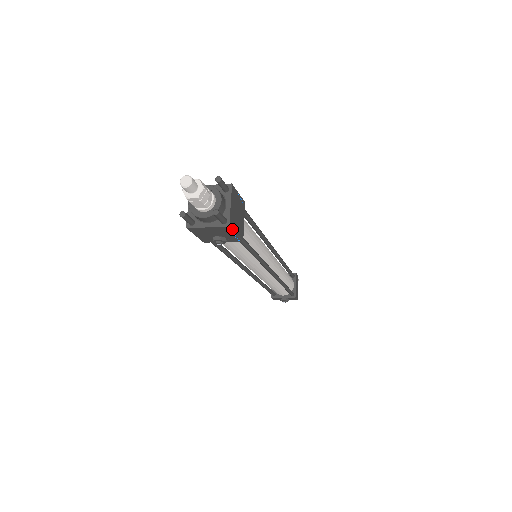
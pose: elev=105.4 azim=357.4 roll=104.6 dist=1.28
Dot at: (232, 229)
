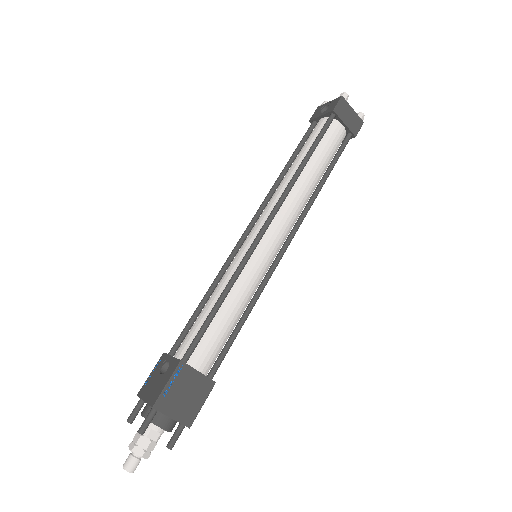
Dot at: (195, 418)
